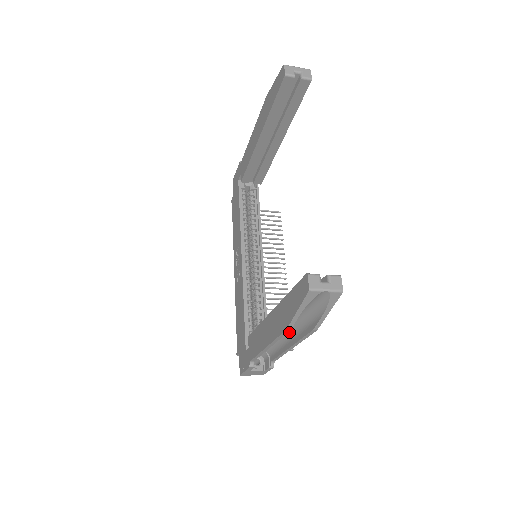
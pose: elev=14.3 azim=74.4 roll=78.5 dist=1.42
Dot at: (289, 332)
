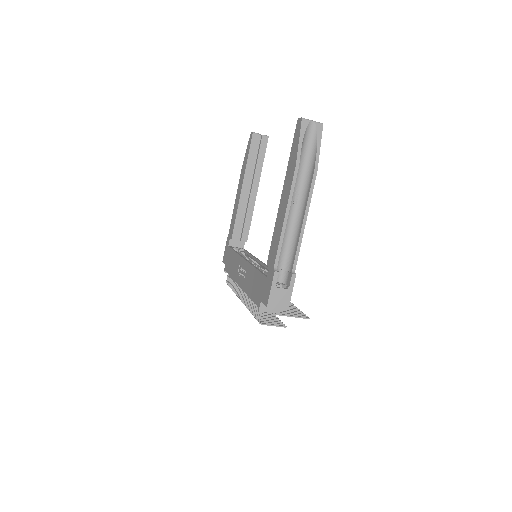
Dot at: (299, 209)
